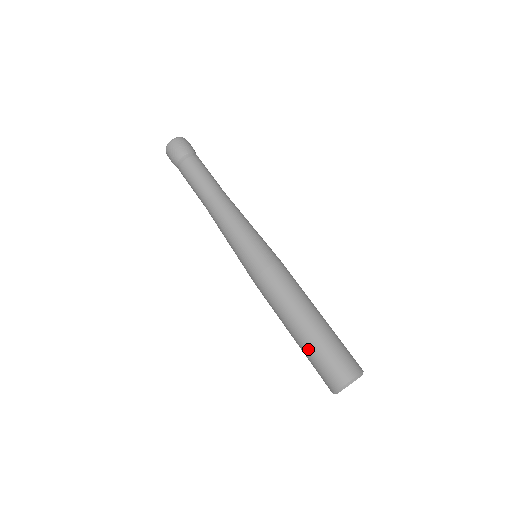
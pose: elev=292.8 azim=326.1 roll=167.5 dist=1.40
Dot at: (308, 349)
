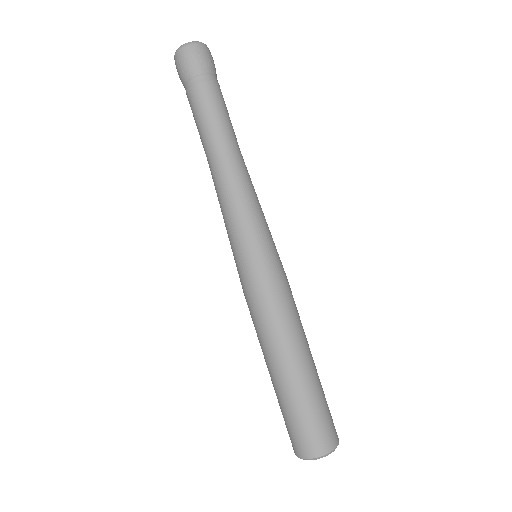
Dot at: (287, 401)
